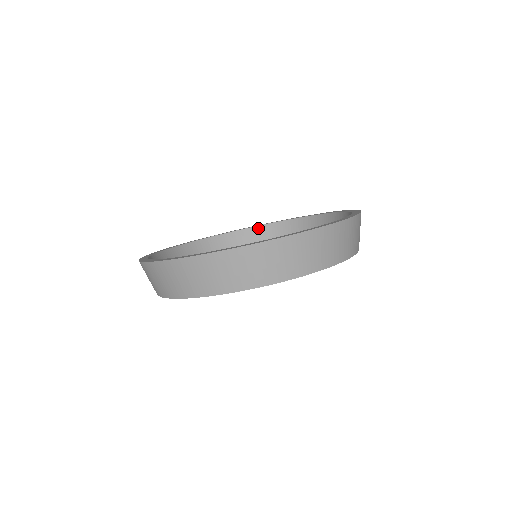
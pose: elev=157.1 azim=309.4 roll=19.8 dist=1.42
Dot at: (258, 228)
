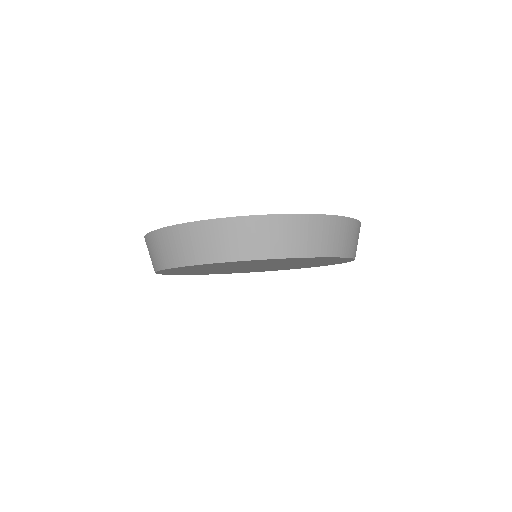
Dot at: occluded
